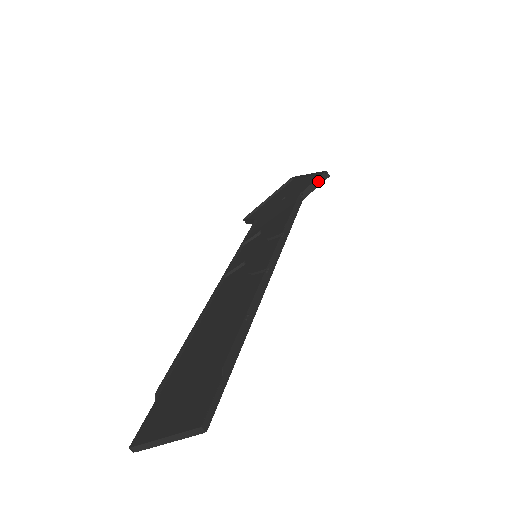
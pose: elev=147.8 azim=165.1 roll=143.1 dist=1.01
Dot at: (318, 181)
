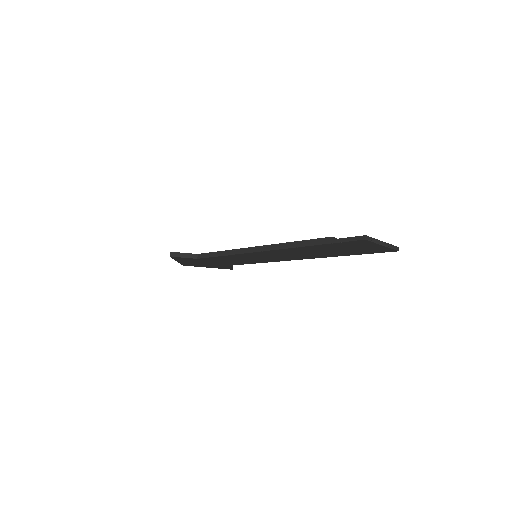
Dot at: occluded
